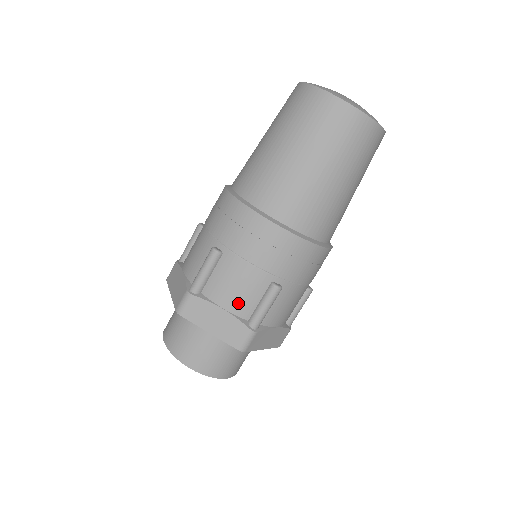
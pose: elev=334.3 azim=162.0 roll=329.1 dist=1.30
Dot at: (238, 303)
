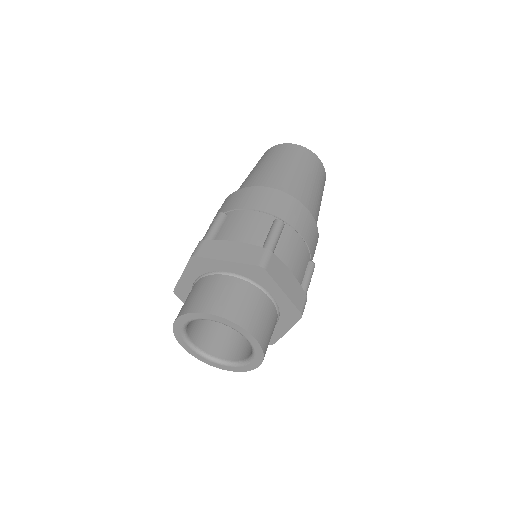
Dot at: (298, 270)
